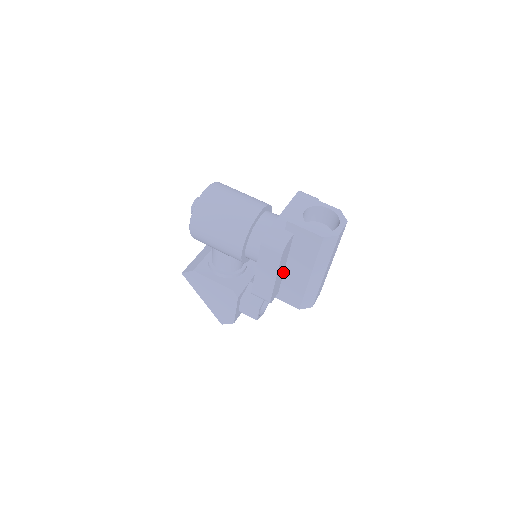
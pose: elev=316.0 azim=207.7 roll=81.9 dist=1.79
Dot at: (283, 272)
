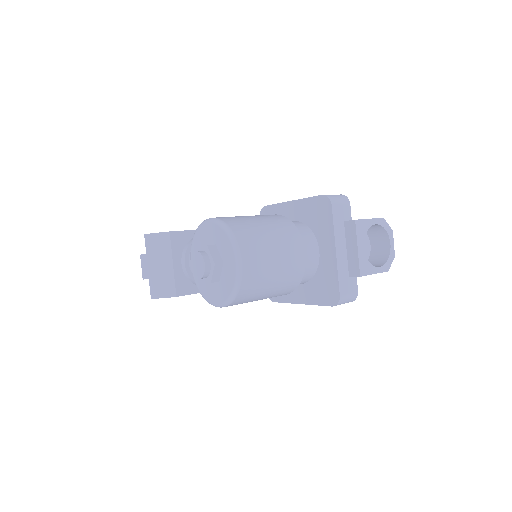
Dot at: occluded
